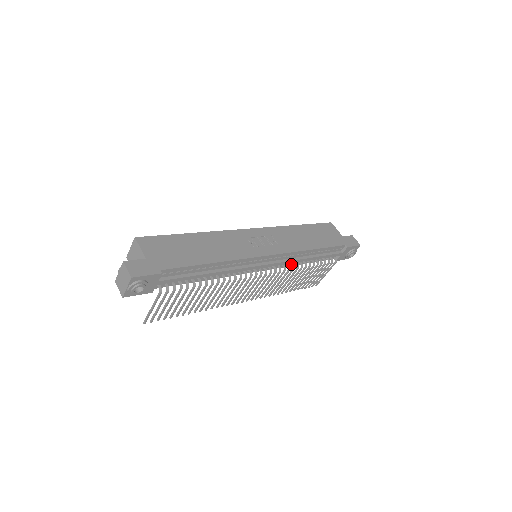
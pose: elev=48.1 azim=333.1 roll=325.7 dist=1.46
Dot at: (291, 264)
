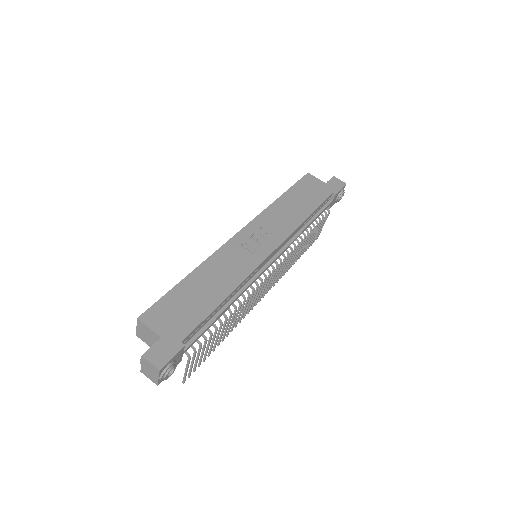
Dot at: occluded
